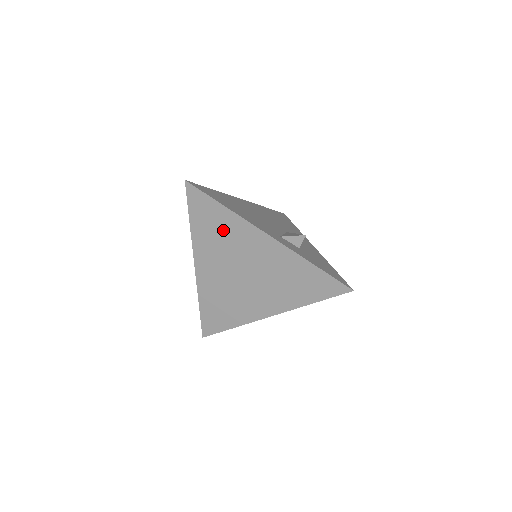
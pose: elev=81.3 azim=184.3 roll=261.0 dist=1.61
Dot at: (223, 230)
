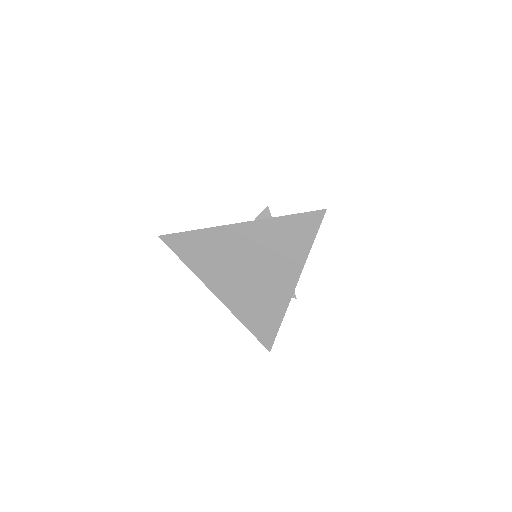
Dot at: (208, 249)
